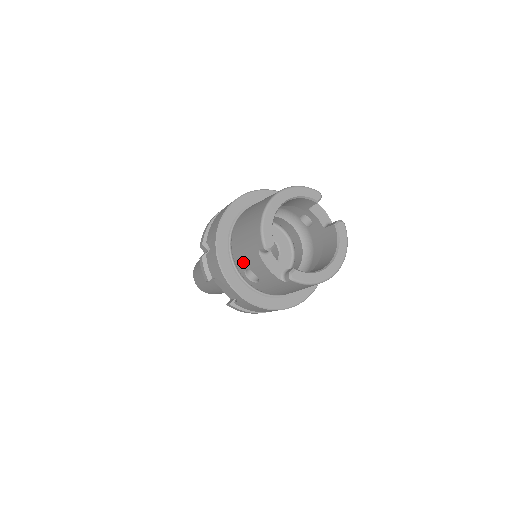
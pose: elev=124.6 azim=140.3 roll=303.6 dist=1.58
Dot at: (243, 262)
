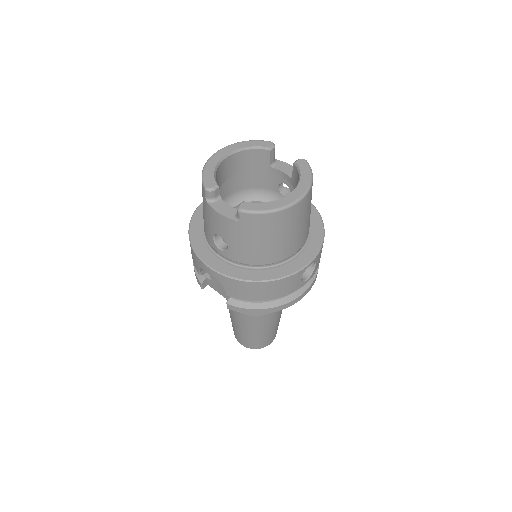
Dot at: (209, 231)
